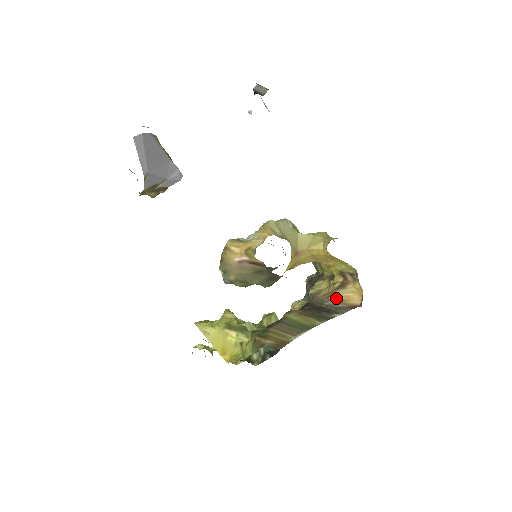
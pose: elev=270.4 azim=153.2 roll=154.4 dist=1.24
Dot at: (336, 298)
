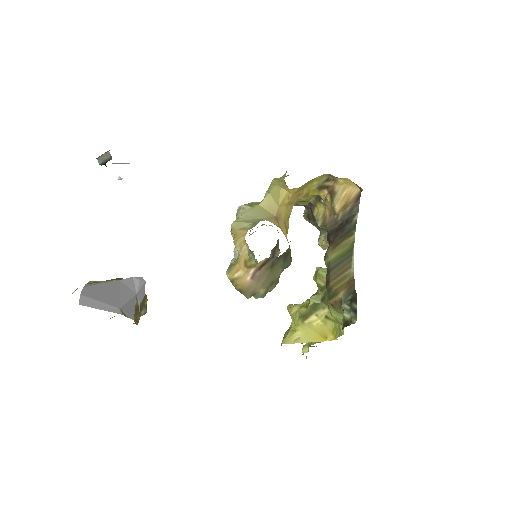
Dot at: (340, 207)
